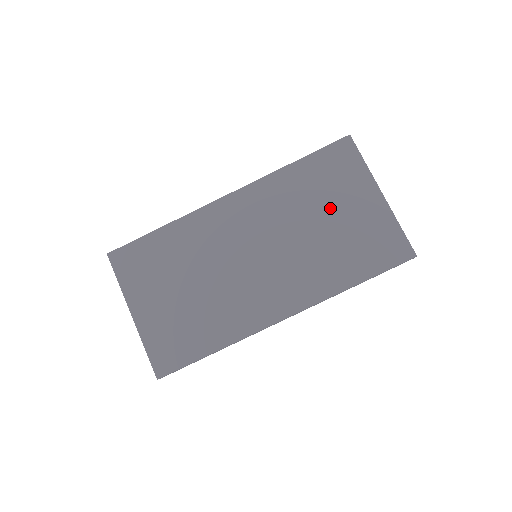
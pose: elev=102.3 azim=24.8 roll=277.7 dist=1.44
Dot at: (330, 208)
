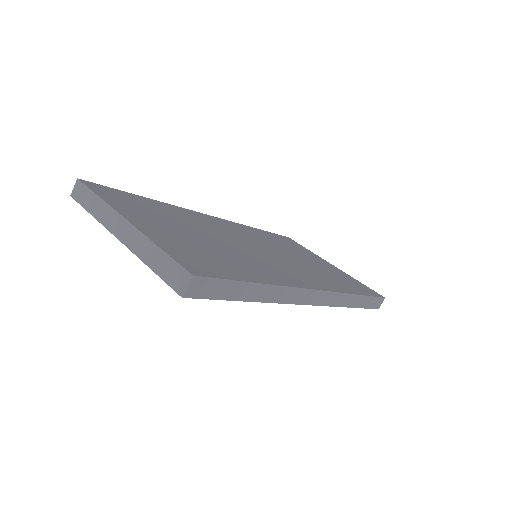
Dot at: (303, 255)
